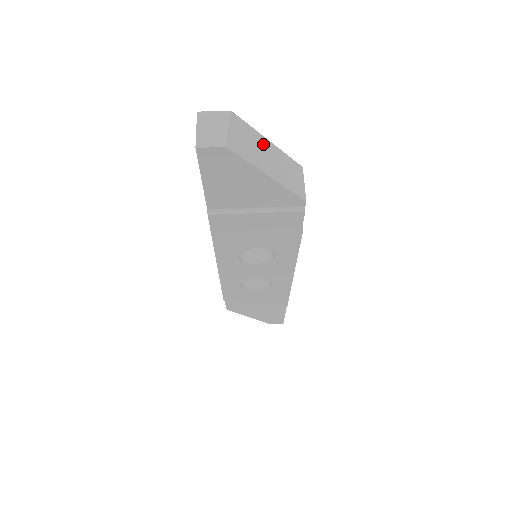
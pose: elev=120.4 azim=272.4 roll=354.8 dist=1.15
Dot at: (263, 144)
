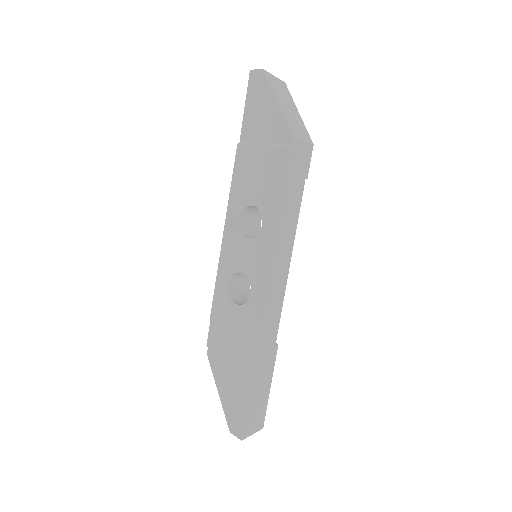
Dot at: (291, 104)
